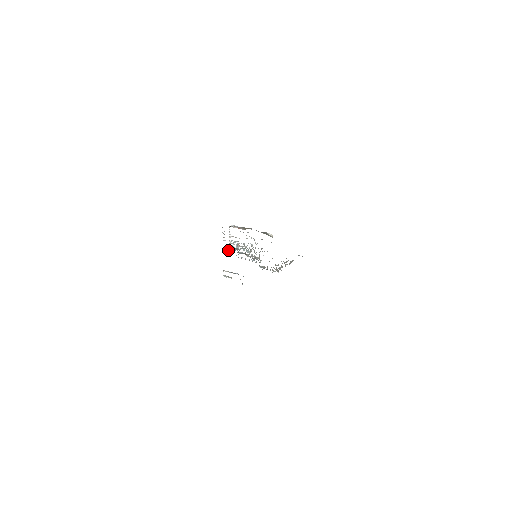
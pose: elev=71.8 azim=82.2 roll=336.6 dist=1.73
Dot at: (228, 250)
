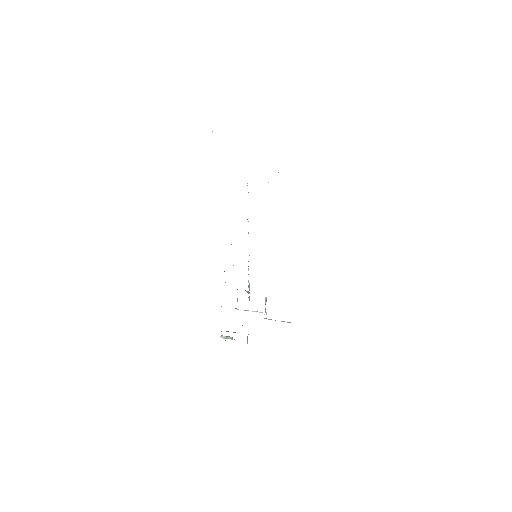
Dot at: occluded
